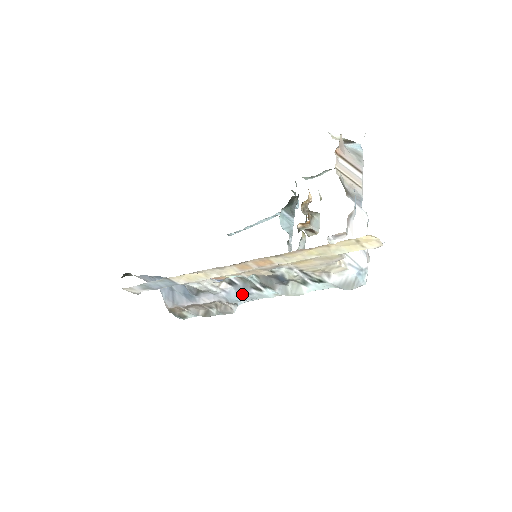
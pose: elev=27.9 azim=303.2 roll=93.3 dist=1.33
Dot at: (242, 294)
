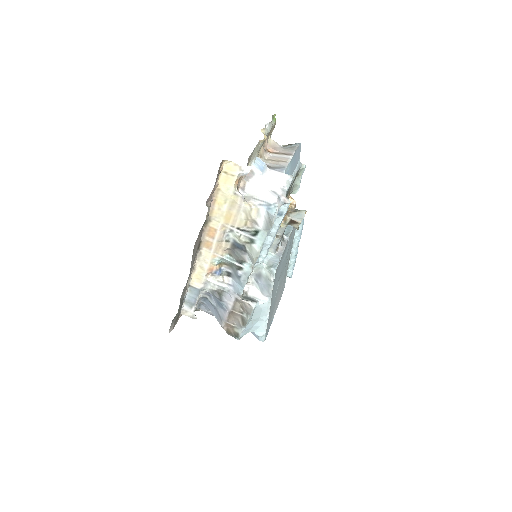
Dot at: (238, 281)
